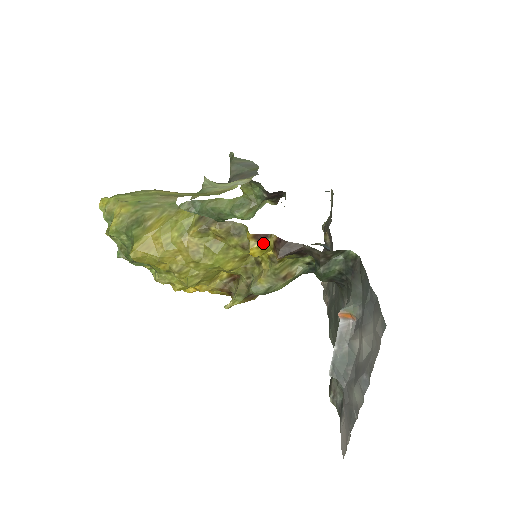
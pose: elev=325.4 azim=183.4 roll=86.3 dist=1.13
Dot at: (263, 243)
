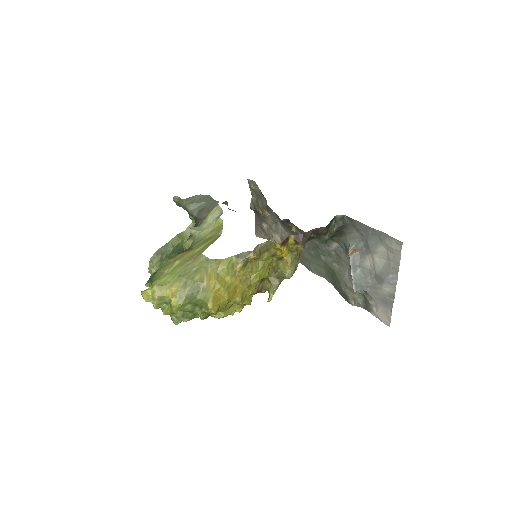
Dot at: (287, 245)
